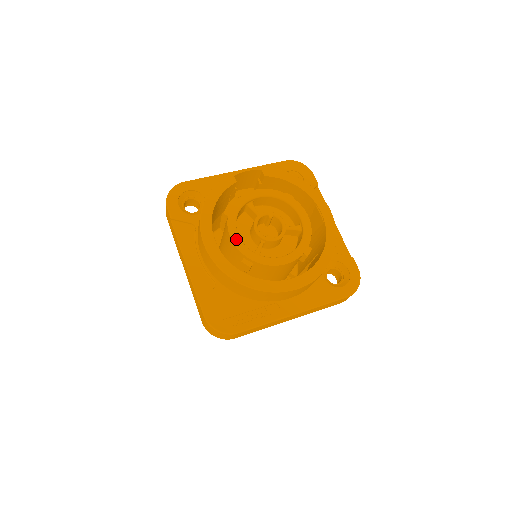
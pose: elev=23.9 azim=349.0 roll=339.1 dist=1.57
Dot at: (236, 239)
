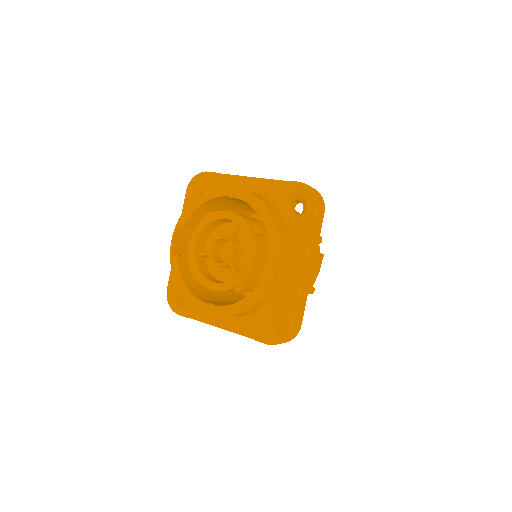
Dot at: (216, 287)
